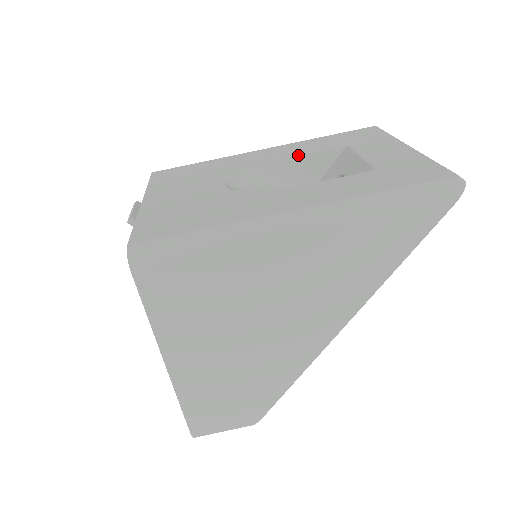
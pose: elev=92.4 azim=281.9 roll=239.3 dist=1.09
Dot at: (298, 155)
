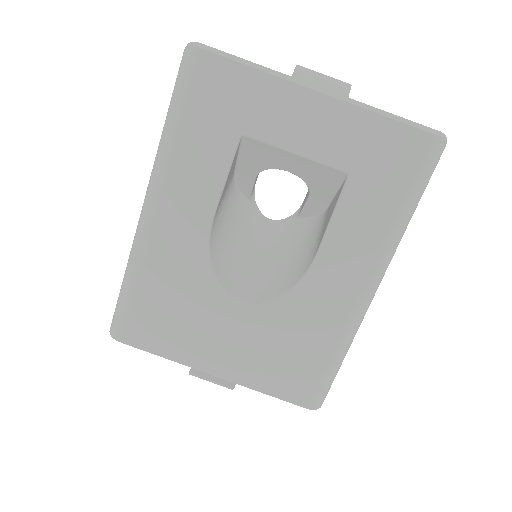
Dot at: (220, 197)
